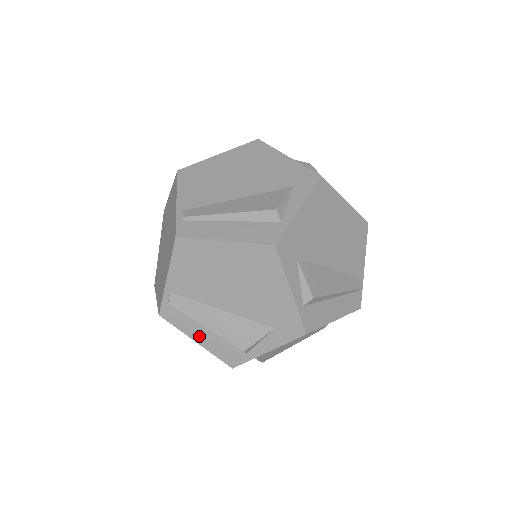
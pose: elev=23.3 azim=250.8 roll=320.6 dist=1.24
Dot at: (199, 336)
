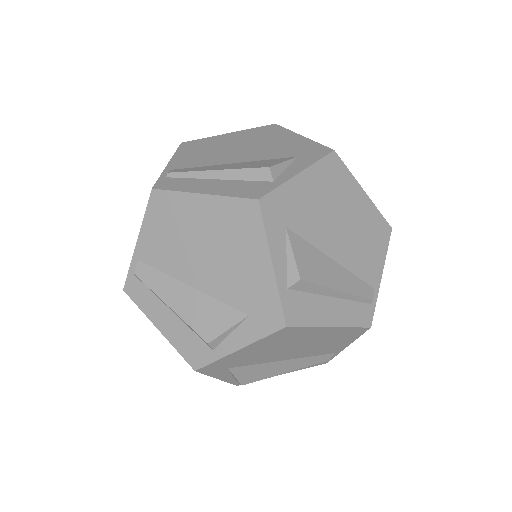
Dot at: (162, 321)
